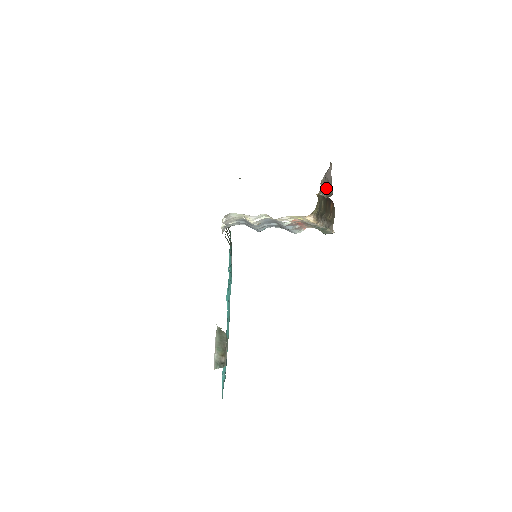
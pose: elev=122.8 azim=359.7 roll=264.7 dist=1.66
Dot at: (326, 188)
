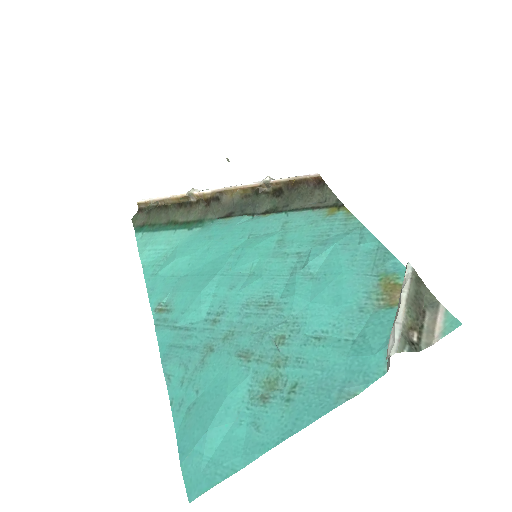
Dot at: occluded
